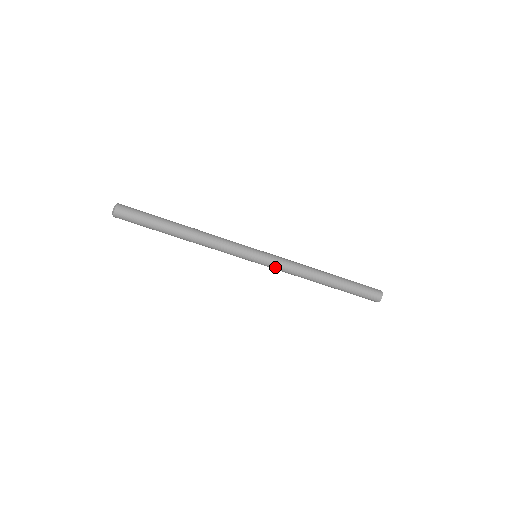
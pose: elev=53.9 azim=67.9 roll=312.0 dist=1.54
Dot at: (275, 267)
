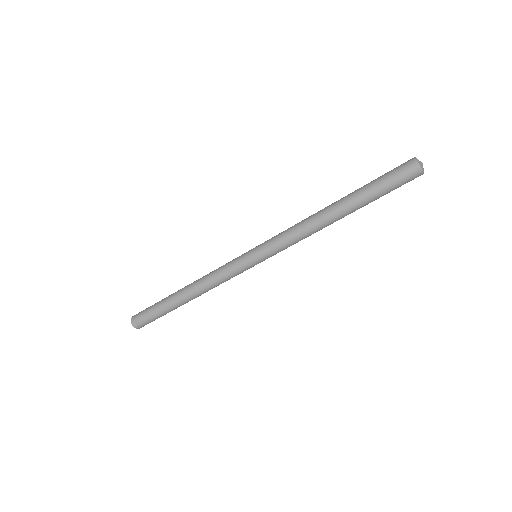
Dot at: (278, 250)
